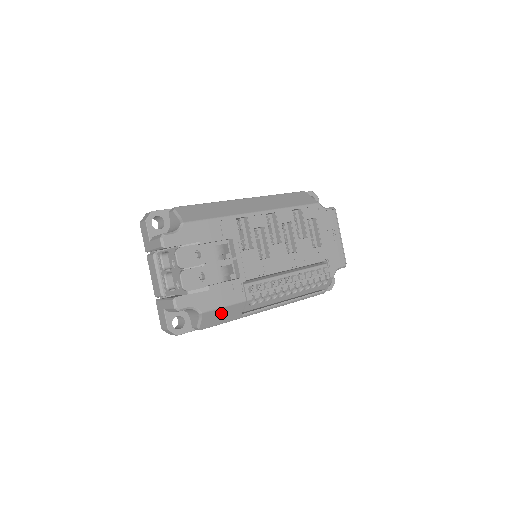
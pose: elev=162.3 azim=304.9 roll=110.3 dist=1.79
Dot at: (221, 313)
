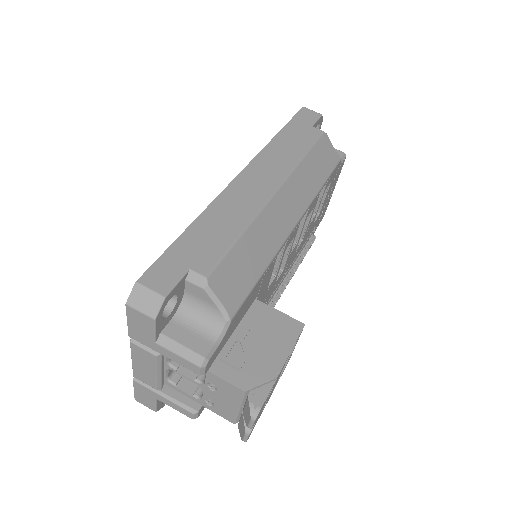
Dot at: occluded
